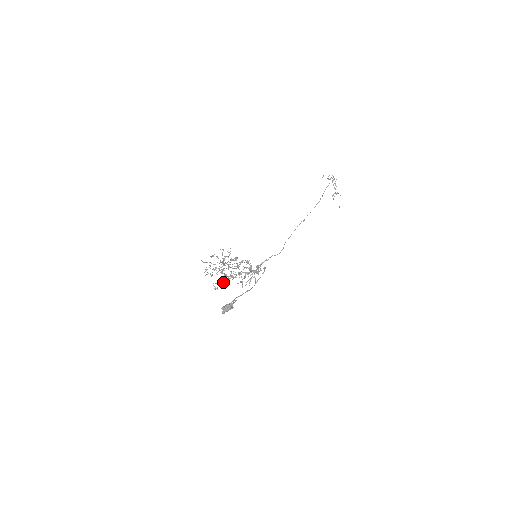
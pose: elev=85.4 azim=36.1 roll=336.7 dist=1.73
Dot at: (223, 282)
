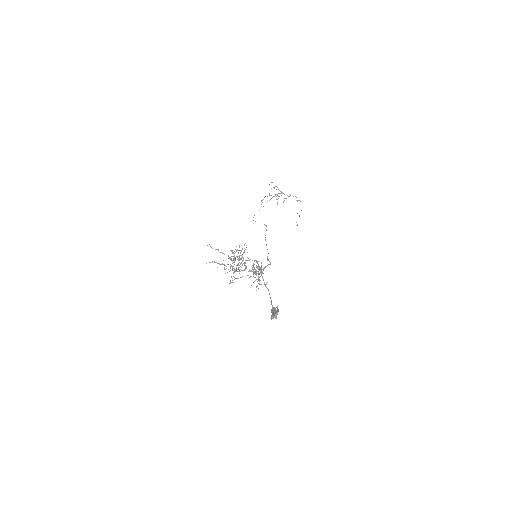
Dot at: occluded
